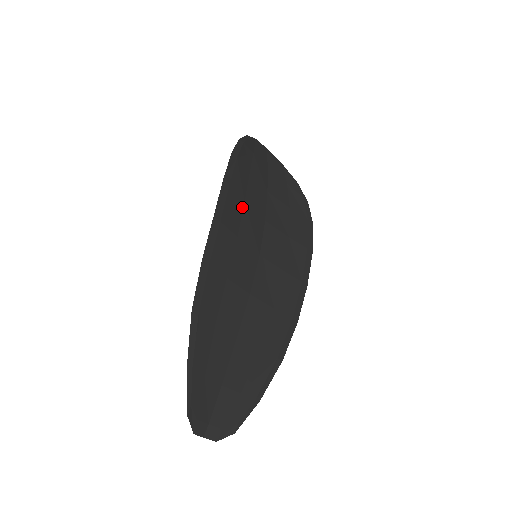
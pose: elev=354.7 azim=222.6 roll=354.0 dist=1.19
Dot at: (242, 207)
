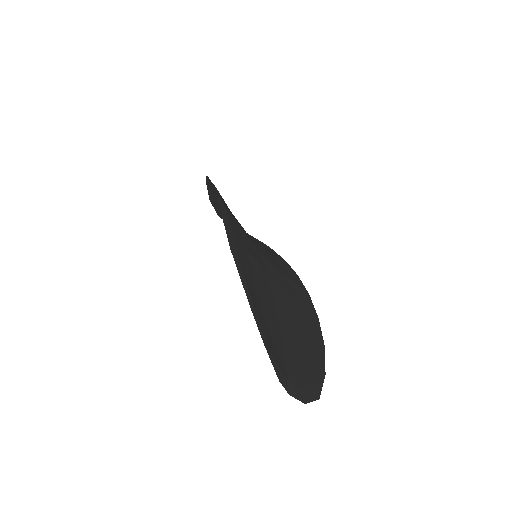
Dot at: (231, 212)
